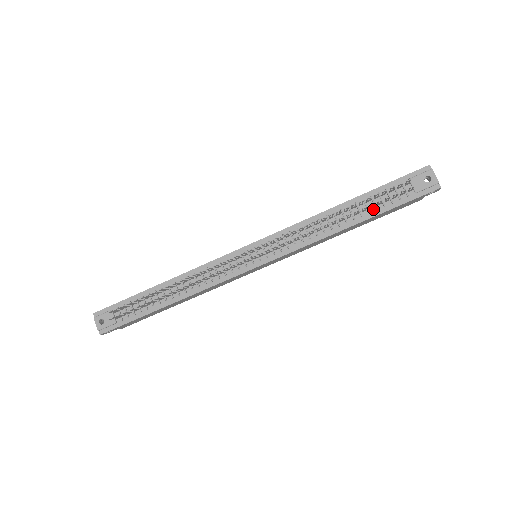
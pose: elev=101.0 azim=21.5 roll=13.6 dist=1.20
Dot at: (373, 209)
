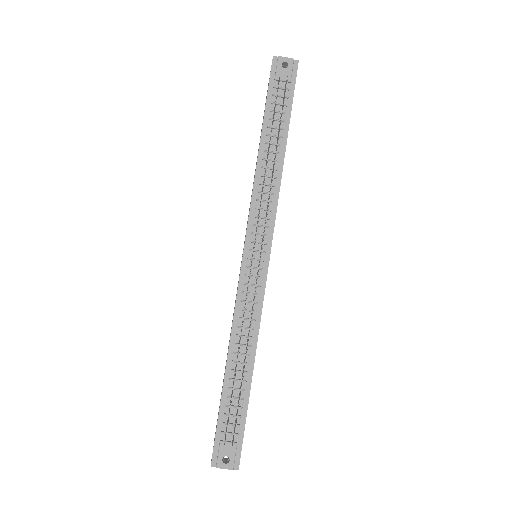
Dot at: (282, 124)
